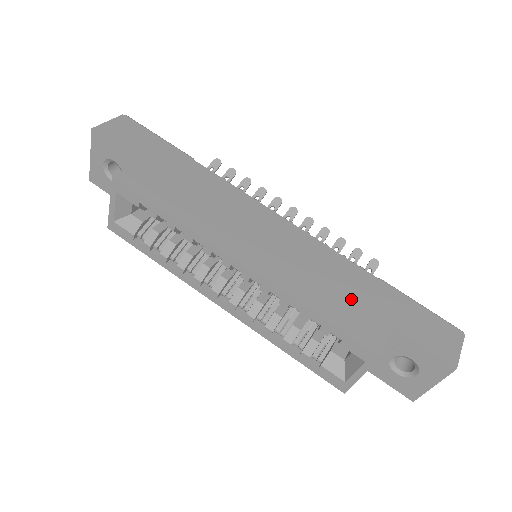
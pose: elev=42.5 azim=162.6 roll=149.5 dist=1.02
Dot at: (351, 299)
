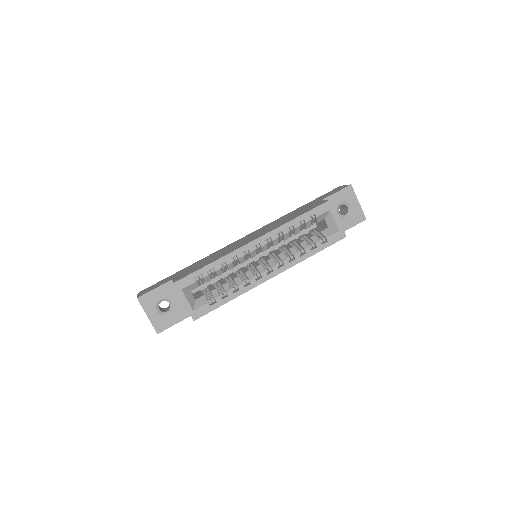
Dot at: (299, 212)
